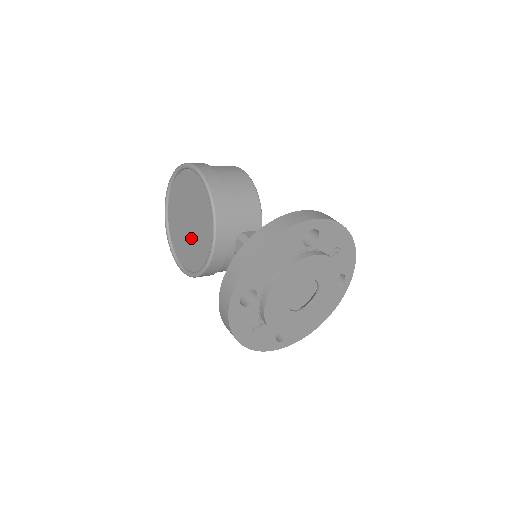
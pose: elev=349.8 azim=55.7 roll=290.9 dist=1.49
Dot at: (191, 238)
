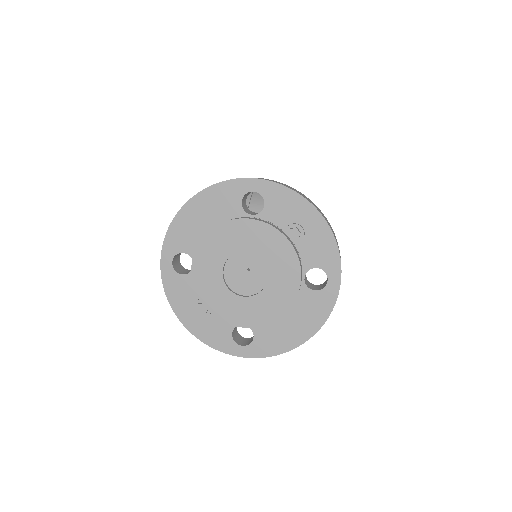
Dot at: occluded
